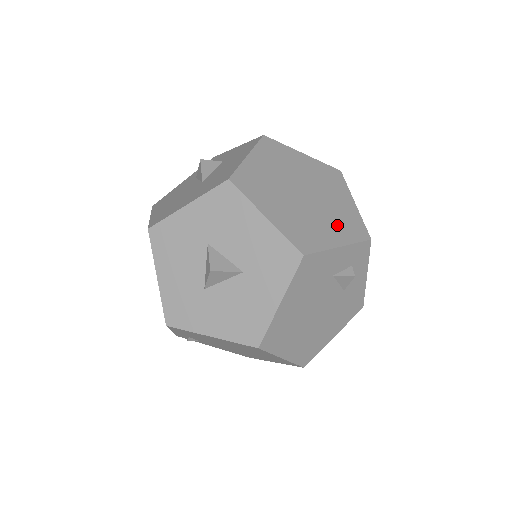
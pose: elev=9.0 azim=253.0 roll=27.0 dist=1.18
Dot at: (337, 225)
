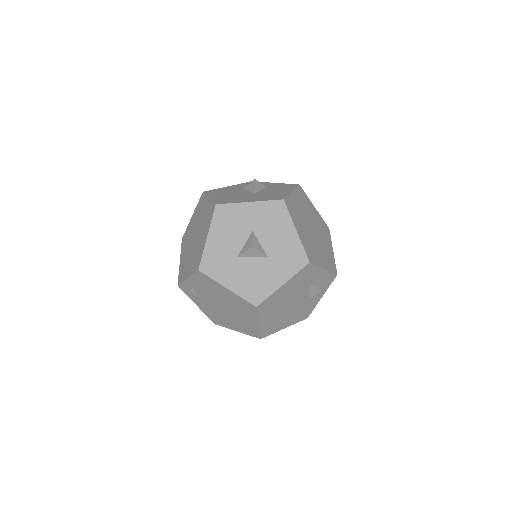
Dot at: (324, 257)
